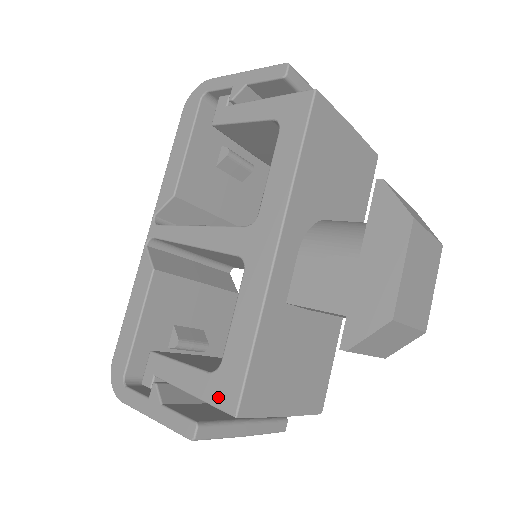
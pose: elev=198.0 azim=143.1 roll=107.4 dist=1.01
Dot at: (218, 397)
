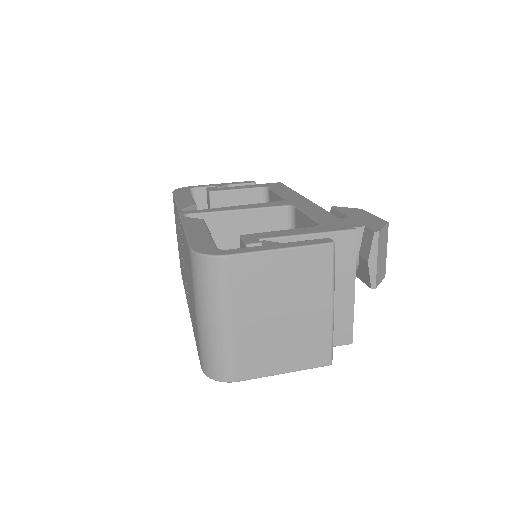
Dot at: (333, 228)
